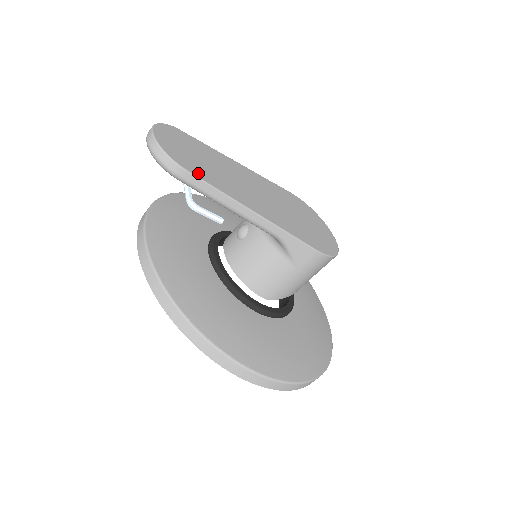
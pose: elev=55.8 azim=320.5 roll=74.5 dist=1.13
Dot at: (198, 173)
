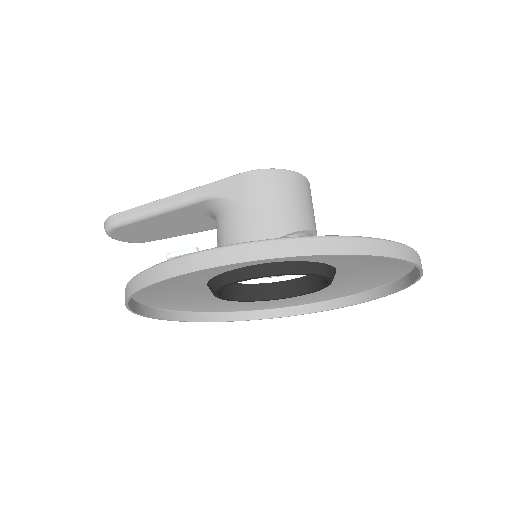
Dot at: occluded
